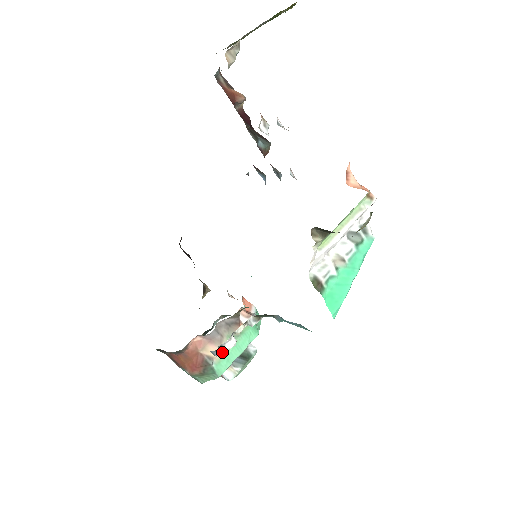
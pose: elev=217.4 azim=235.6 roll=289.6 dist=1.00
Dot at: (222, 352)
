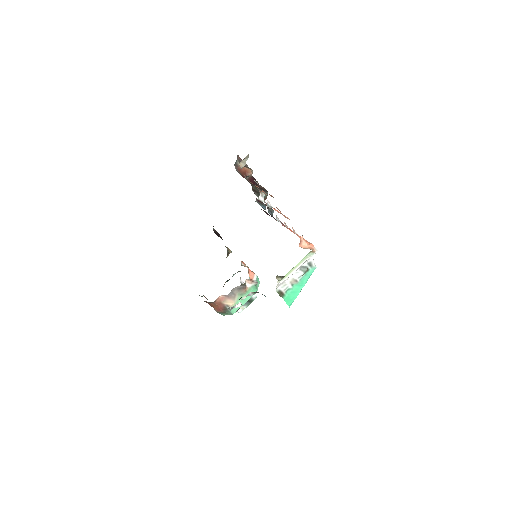
Dot at: (235, 303)
